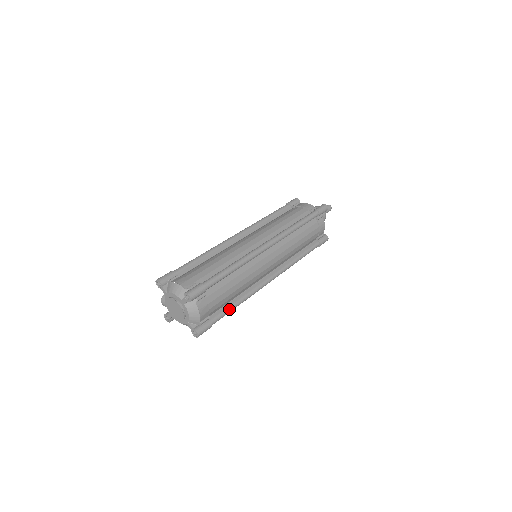
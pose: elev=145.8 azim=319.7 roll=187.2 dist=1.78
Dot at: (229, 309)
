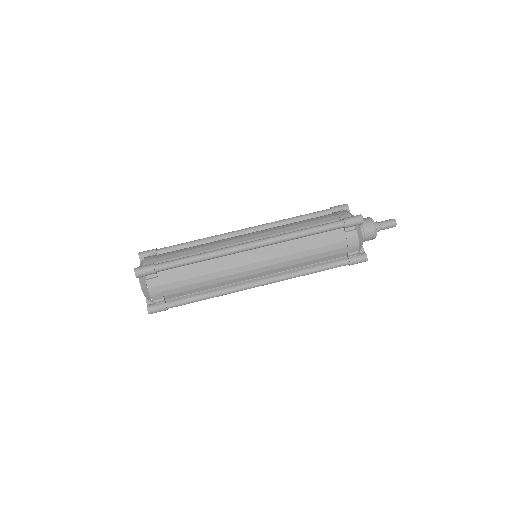
Dot at: (192, 299)
